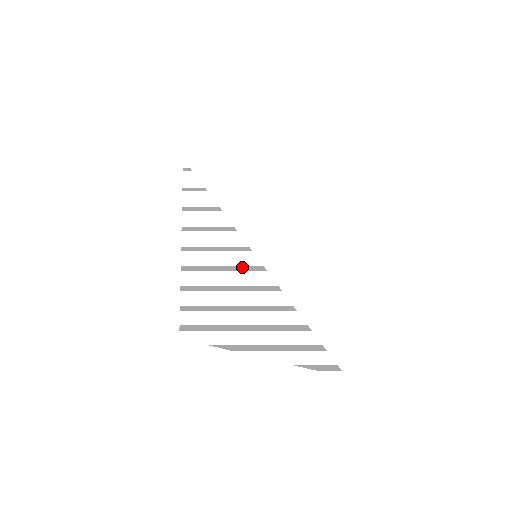
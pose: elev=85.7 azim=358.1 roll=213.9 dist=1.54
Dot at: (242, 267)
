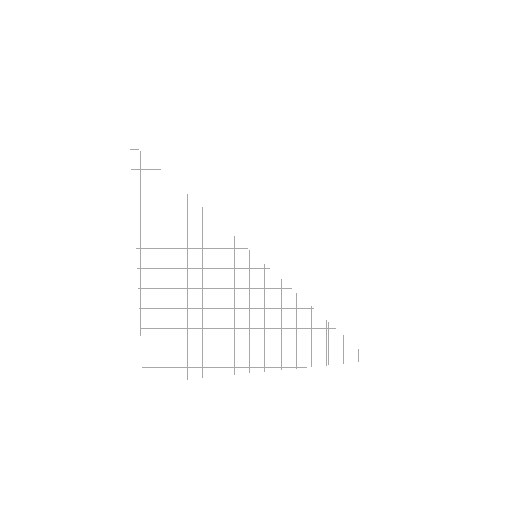
Dot at: (238, 271)
